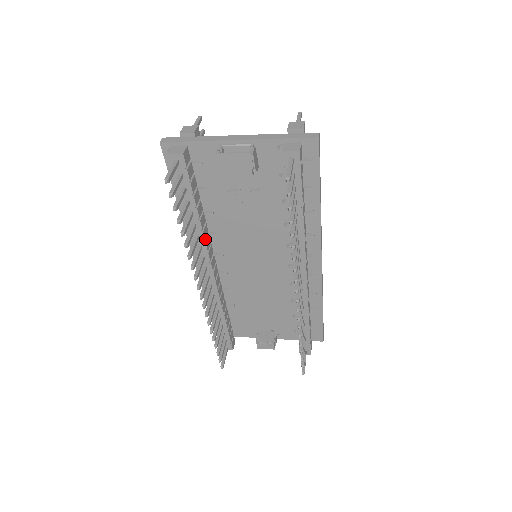
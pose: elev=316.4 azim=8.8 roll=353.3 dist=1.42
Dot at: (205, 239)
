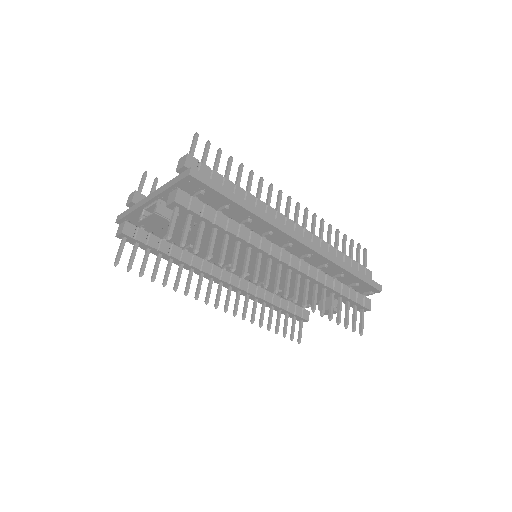
Dot at: (199, 268)
